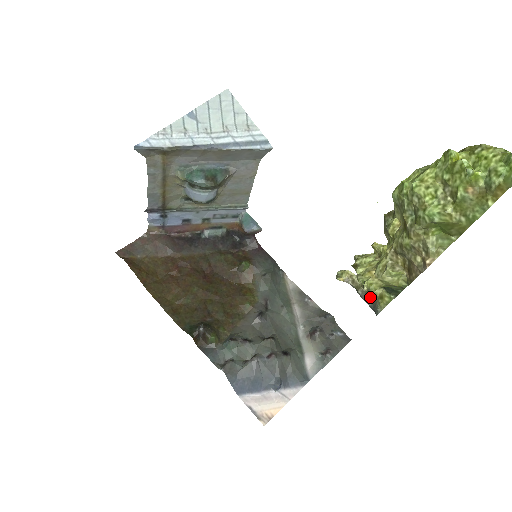
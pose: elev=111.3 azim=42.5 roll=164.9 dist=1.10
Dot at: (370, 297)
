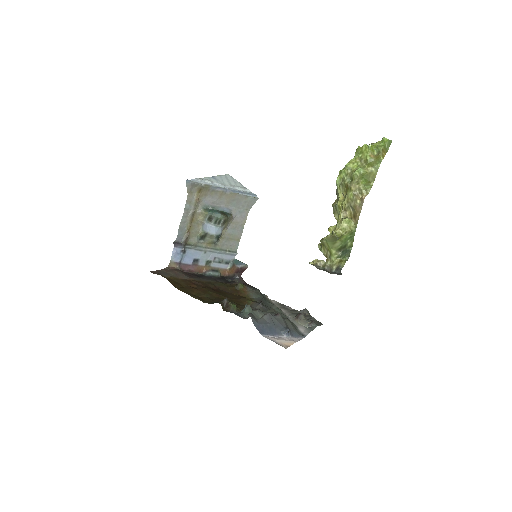
Dot at: (333, 267)
